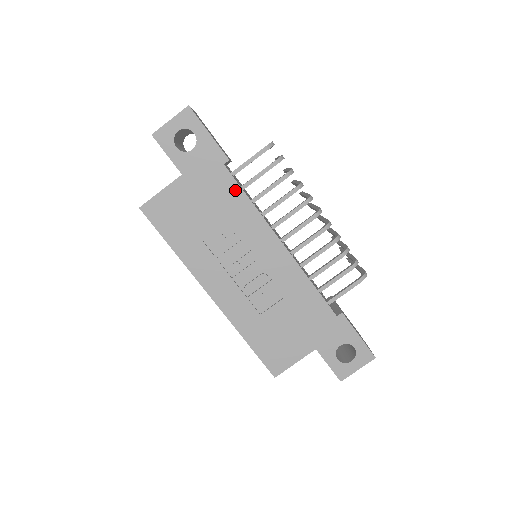
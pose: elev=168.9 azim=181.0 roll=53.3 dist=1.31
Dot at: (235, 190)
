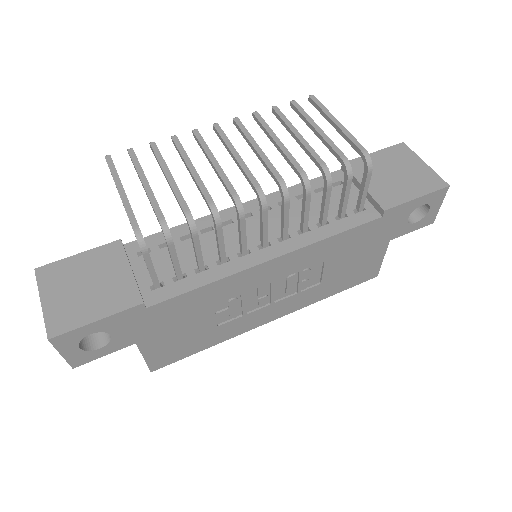
Dot at: (183, 299)
